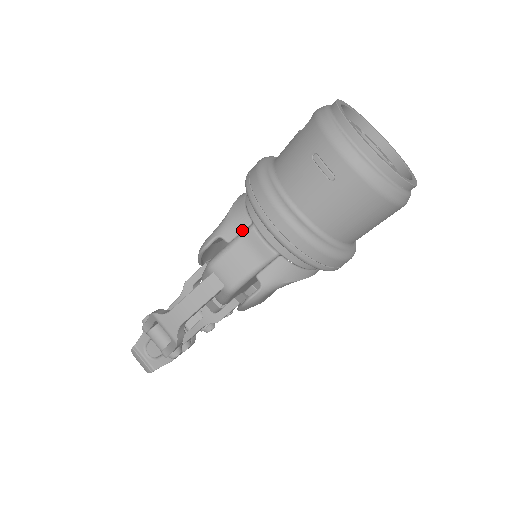
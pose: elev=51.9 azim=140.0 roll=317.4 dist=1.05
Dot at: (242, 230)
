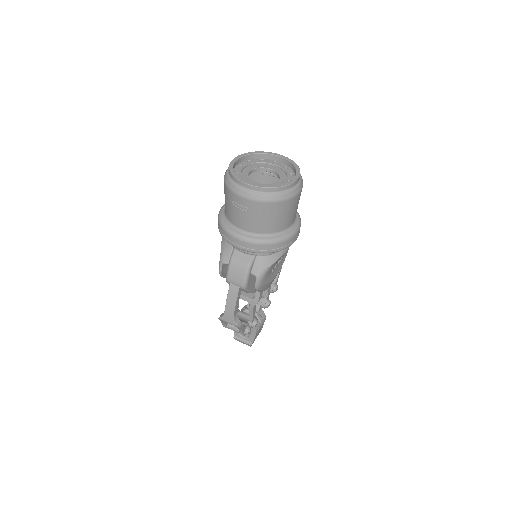
Dot at: (231, 254)
